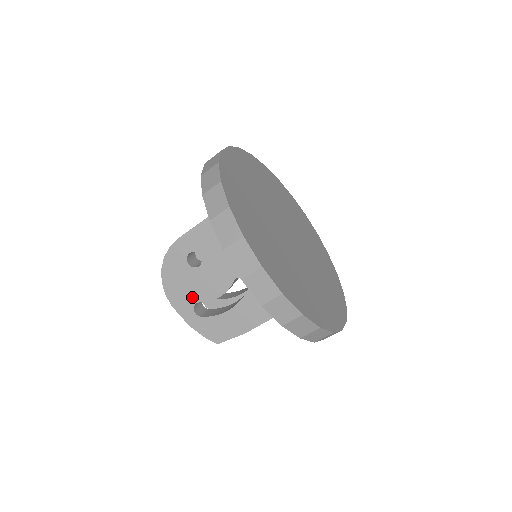
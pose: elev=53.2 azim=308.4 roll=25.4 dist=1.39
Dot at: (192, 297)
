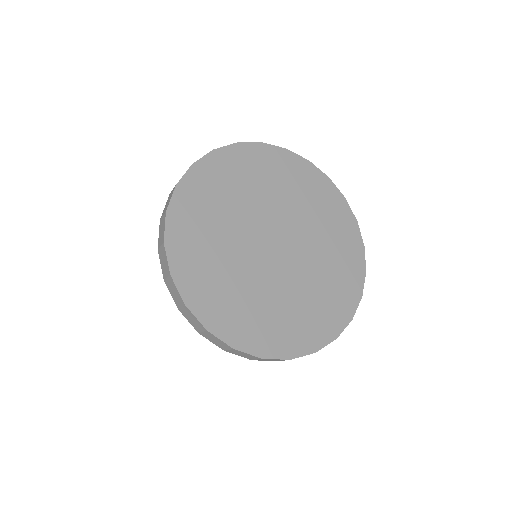
Dot at: occluded
